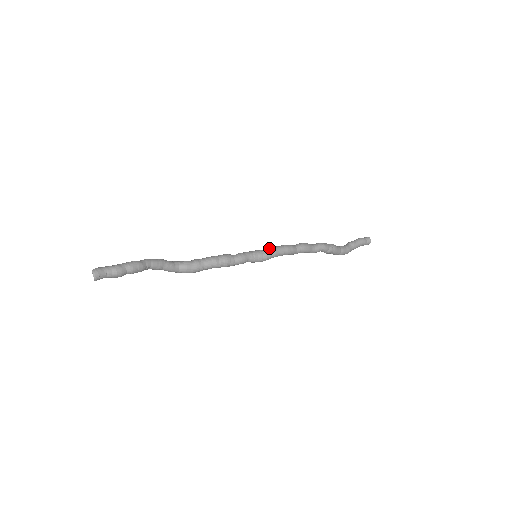
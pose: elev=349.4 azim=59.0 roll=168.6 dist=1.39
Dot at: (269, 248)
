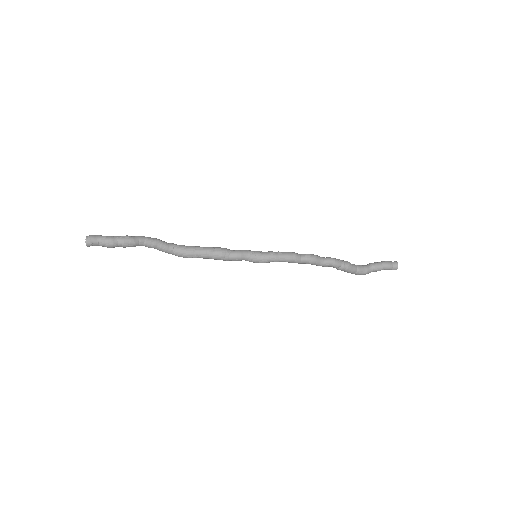
Dot at: (270, 252)
